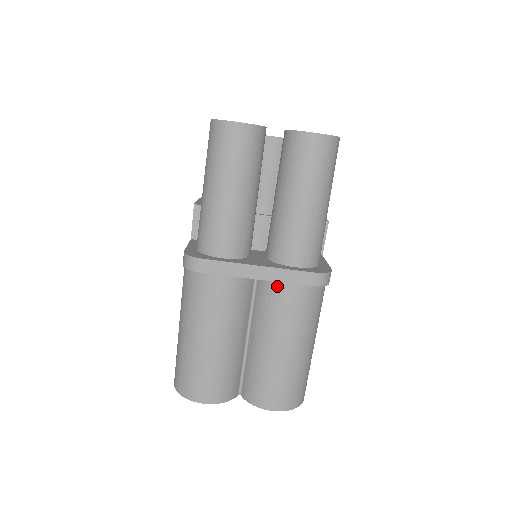
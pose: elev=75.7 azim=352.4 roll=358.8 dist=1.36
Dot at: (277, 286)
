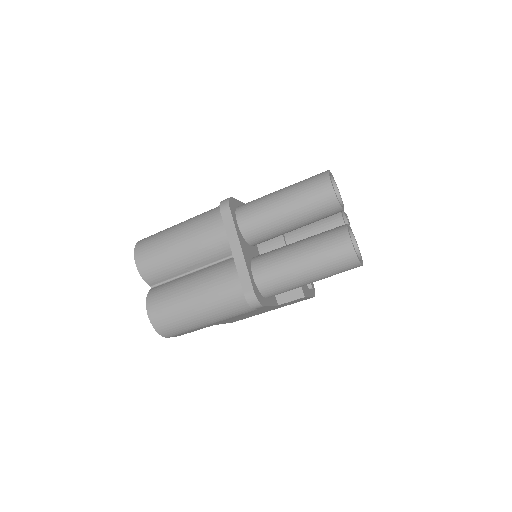
Dot at: (234, 269)
